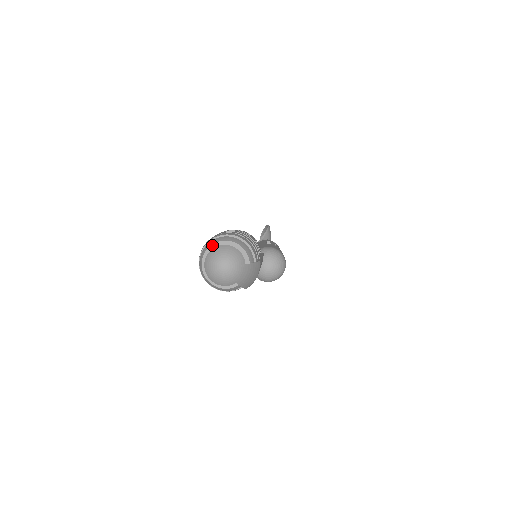
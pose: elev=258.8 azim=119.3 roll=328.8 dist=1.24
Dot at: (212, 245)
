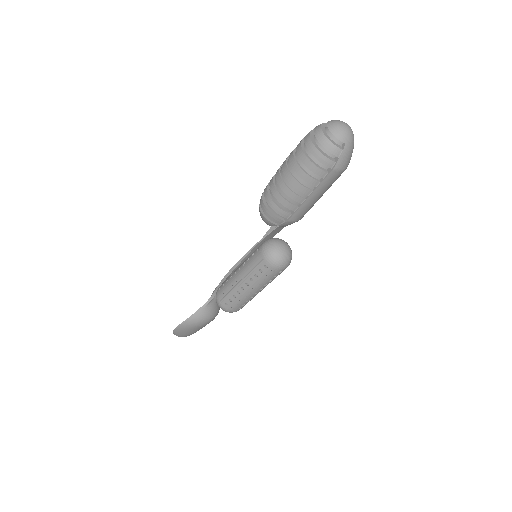
Dot at: occluded
